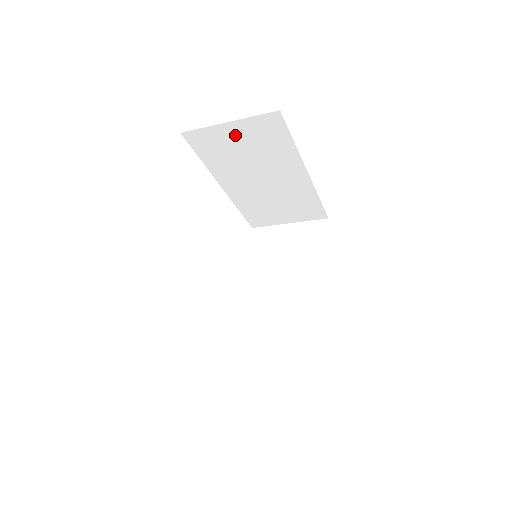
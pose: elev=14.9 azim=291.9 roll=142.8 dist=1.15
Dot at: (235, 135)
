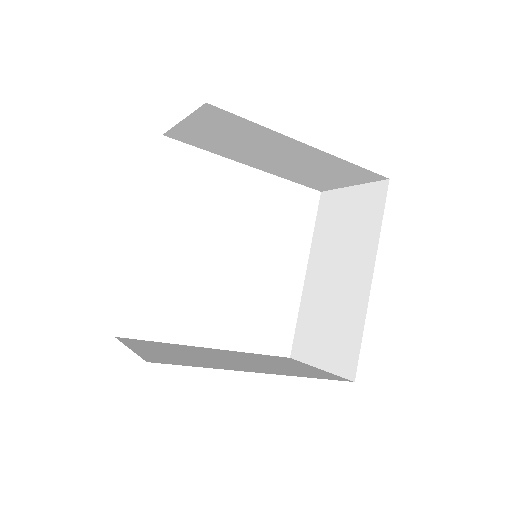
Dot at: (201, 128)
